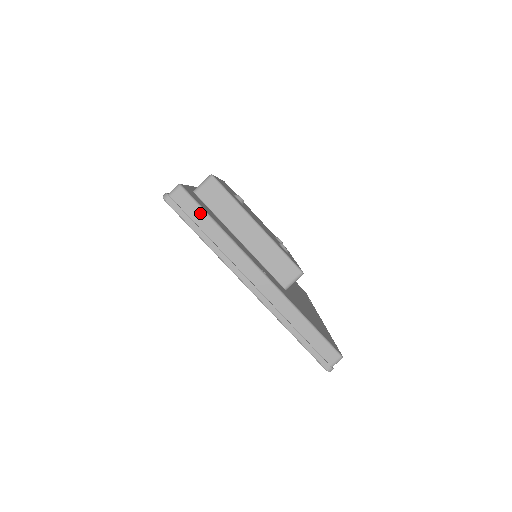
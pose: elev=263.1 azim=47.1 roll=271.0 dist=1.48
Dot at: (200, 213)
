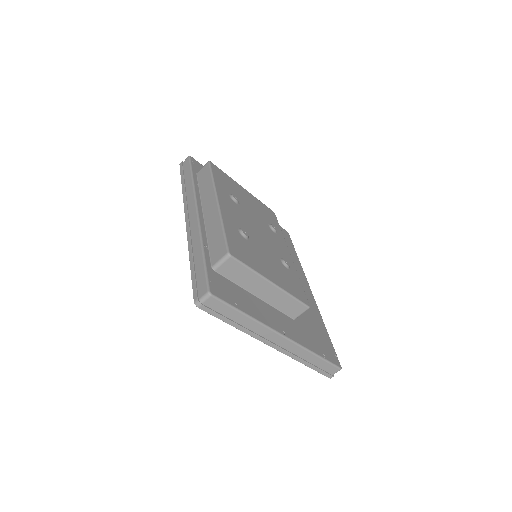
Dot at: (230, 310)
